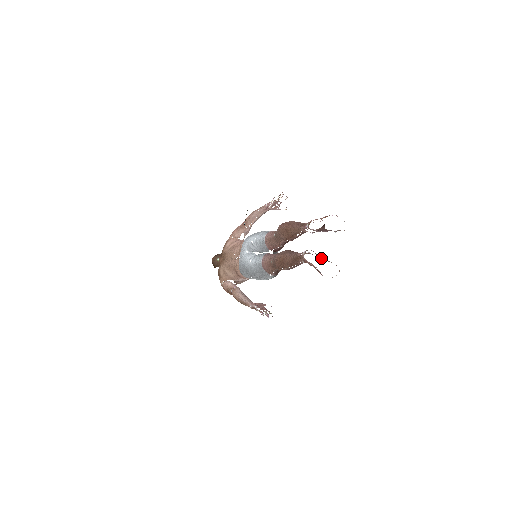
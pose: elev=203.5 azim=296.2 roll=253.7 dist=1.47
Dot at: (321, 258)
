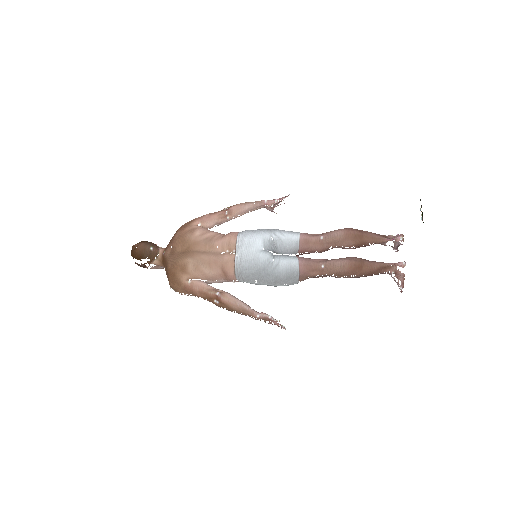
Dot at: occluded
